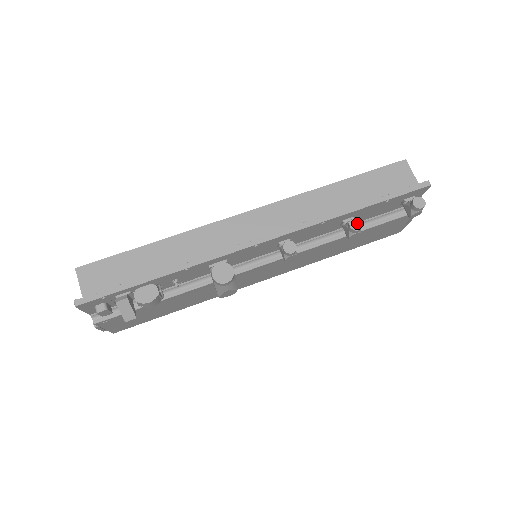
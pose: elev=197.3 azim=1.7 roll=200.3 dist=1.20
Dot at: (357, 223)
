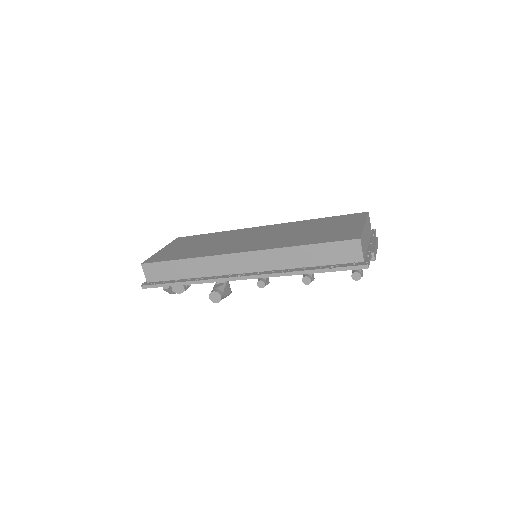
Dot at: (308, 280)
